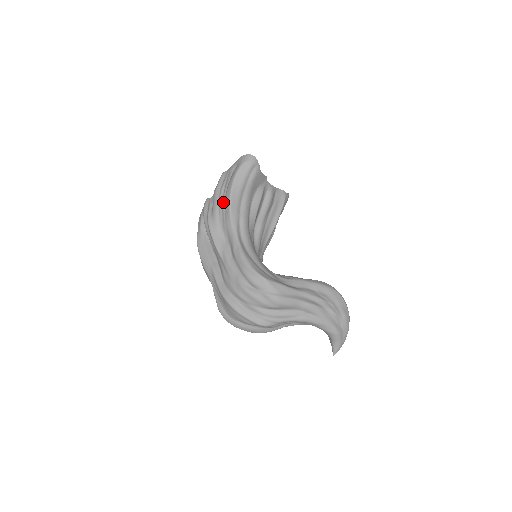
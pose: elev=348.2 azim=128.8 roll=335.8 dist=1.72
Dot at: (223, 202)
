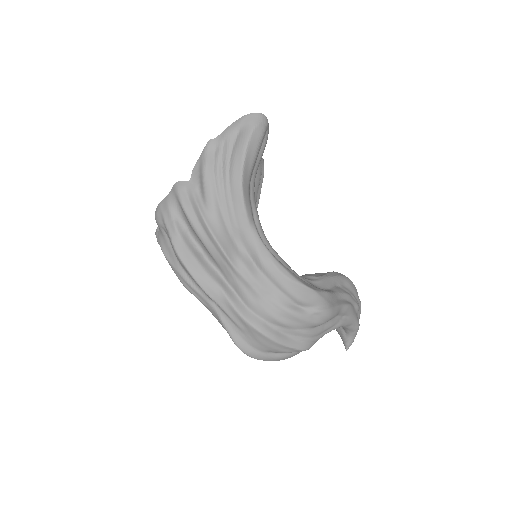
Dot at: (227, 189)
